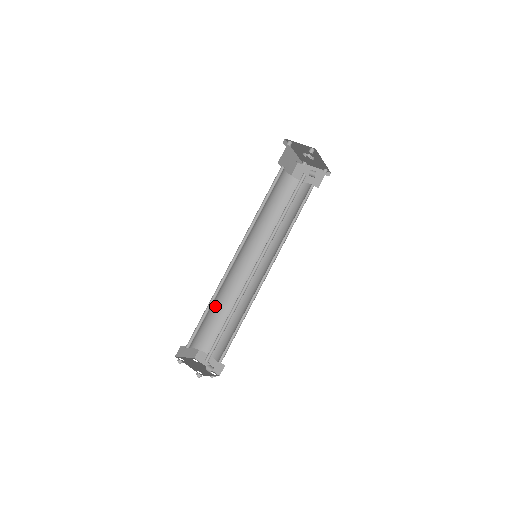
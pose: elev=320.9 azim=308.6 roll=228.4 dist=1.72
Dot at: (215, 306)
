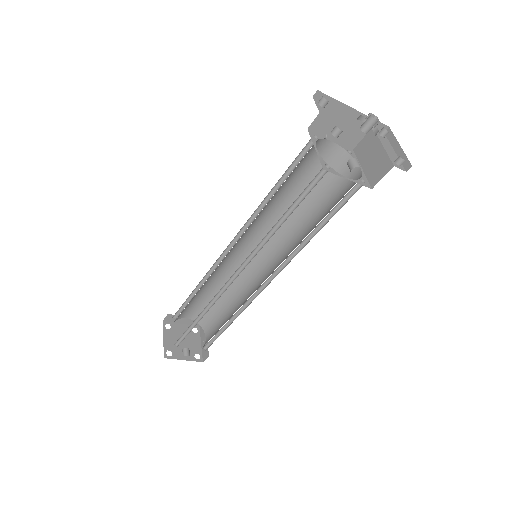
Dot at: (215, 288)
